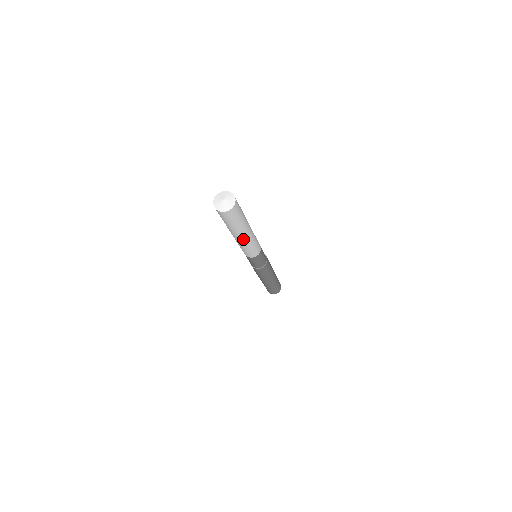
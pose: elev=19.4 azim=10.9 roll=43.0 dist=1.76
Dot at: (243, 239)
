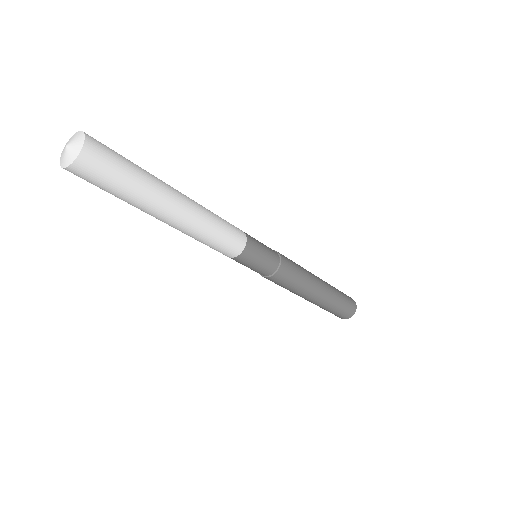
Dot at: (177, 221)
